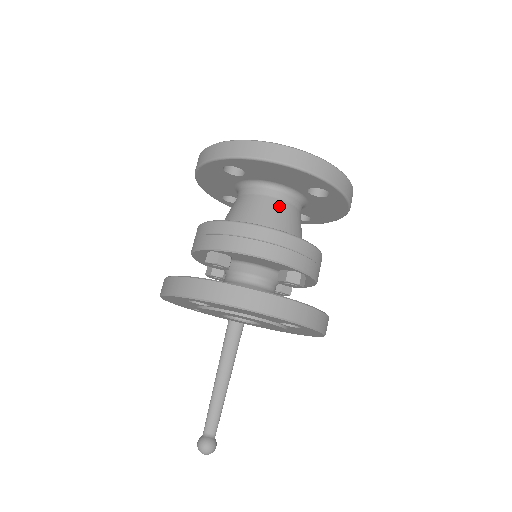
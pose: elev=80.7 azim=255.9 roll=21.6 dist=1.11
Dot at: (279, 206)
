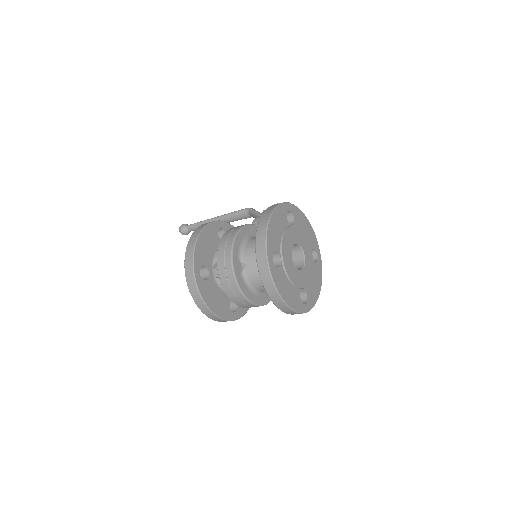
Dot at: occluded
